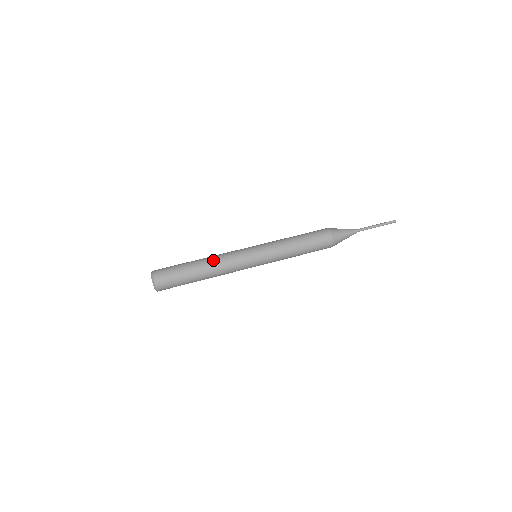
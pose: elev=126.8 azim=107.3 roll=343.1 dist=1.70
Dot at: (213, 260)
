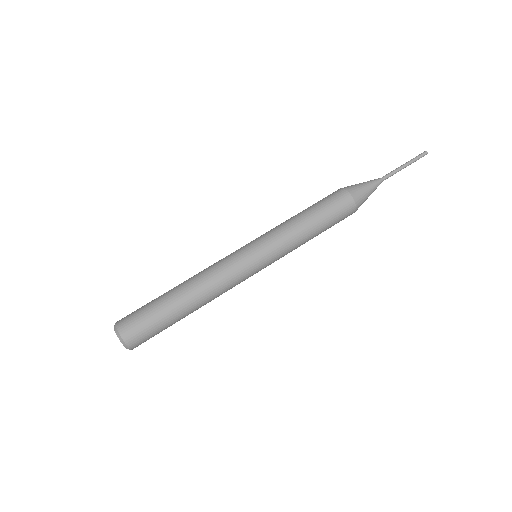
Dot at: (201, 286)
